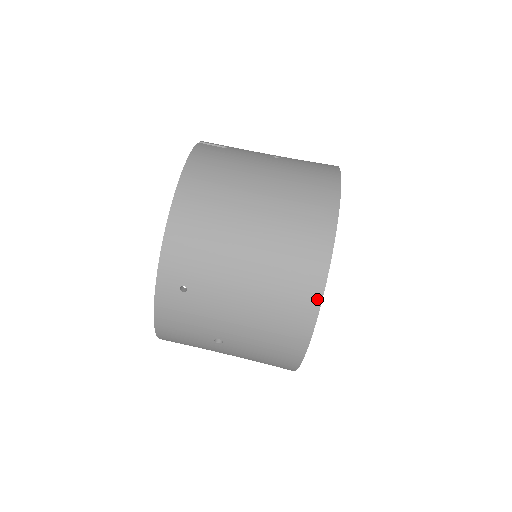
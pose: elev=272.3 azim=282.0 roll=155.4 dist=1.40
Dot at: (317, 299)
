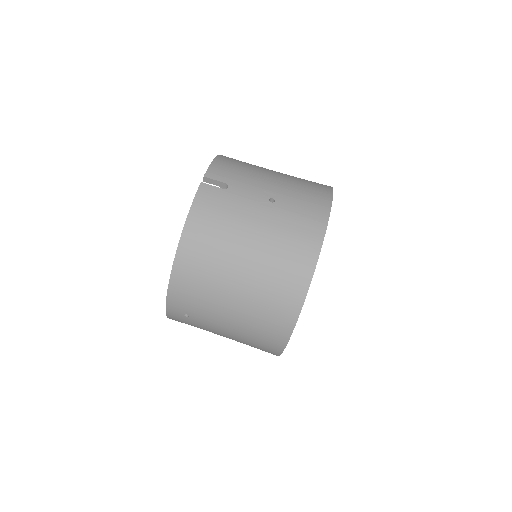
Dot at: (284, 341)
